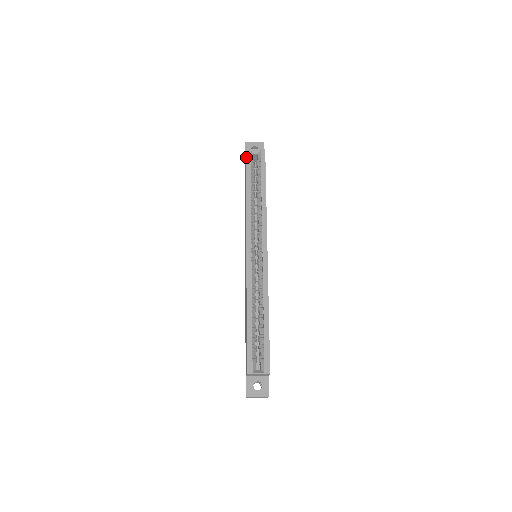
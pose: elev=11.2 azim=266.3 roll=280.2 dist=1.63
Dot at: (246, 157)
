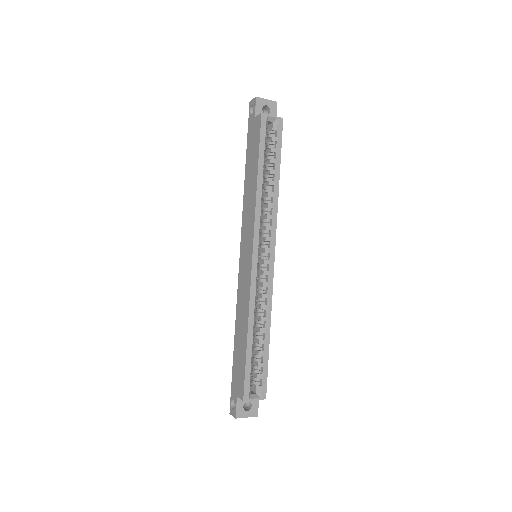
Dot at: (261, 125)
